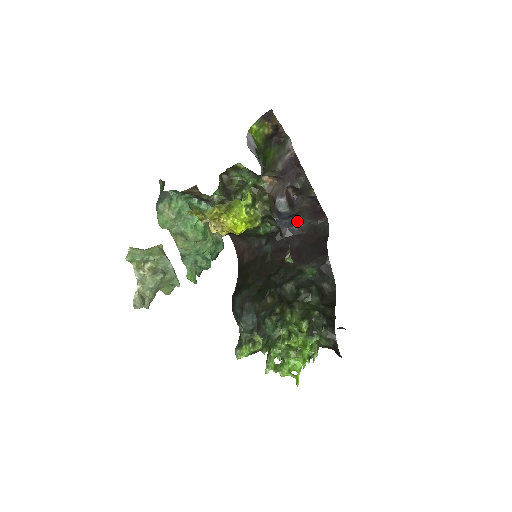
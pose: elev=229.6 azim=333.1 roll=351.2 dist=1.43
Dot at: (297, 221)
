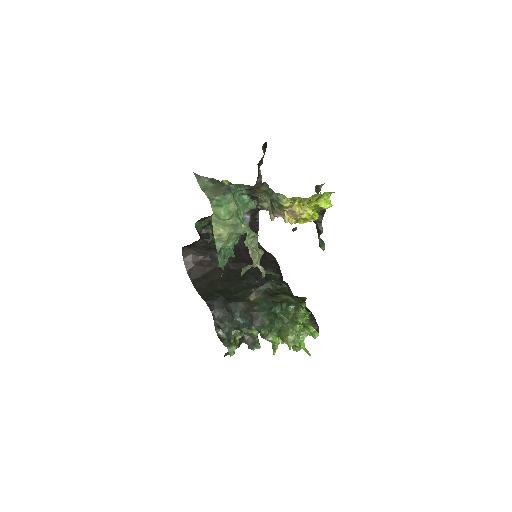
Dot at: (243, 238)
